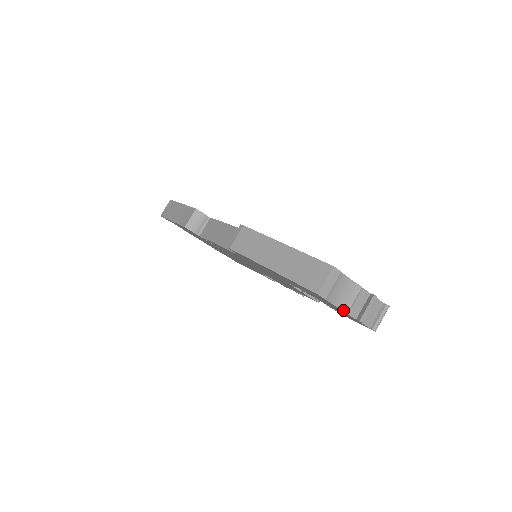
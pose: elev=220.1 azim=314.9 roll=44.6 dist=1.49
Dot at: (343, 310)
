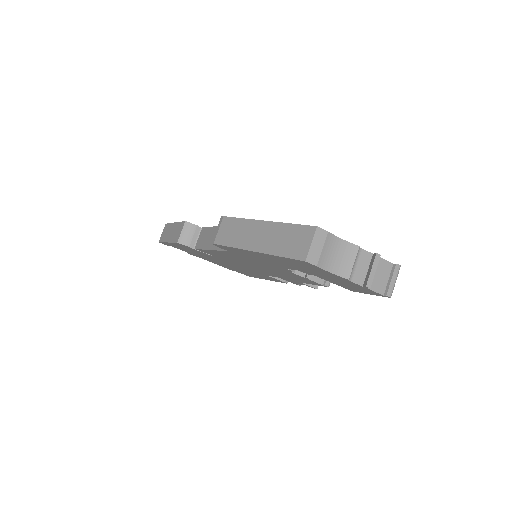
Dot at: (343, 277)
